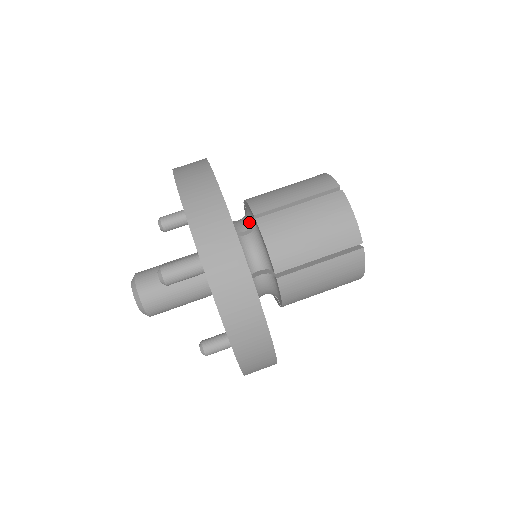
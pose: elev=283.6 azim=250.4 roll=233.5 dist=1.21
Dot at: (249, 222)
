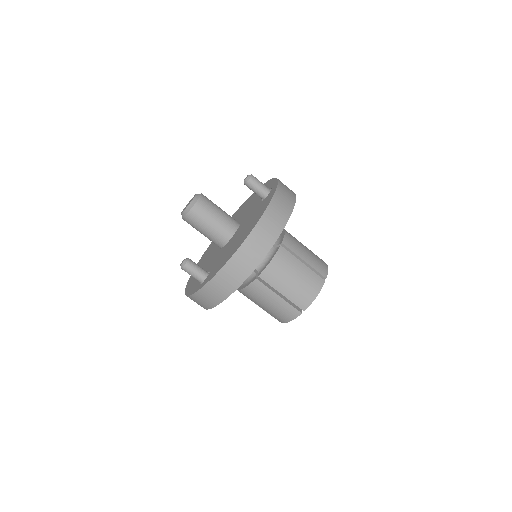
Dot at: (260, 265)
